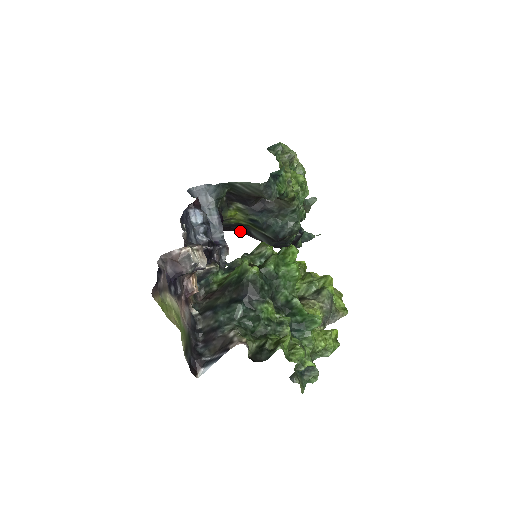
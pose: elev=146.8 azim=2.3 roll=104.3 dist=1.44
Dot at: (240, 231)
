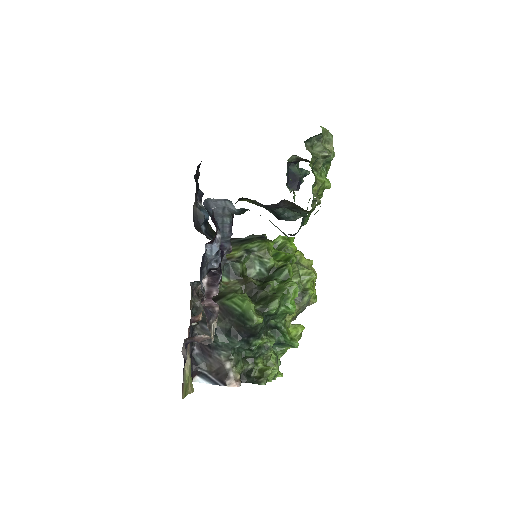
Dot at: occluded
